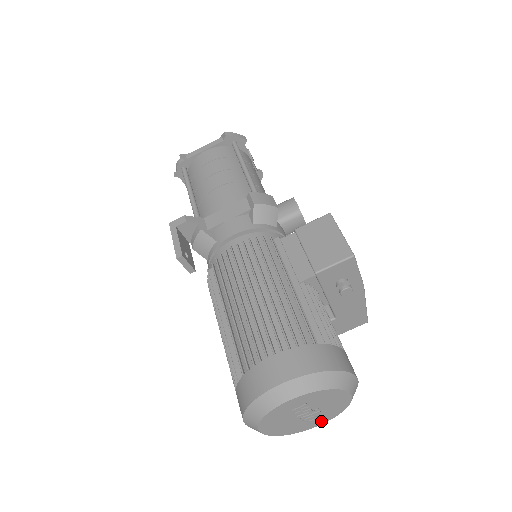
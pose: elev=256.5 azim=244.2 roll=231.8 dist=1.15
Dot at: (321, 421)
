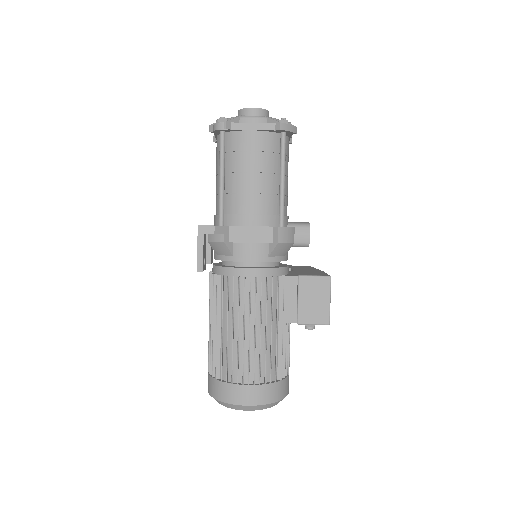
Dot at: occluded
